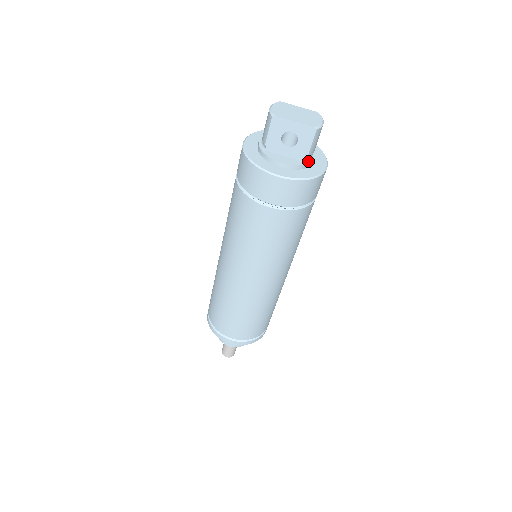
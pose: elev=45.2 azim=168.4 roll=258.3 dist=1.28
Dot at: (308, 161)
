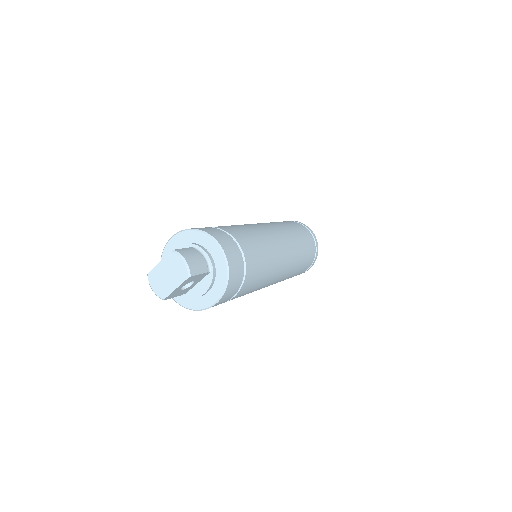
Dot at: (210, 268)
